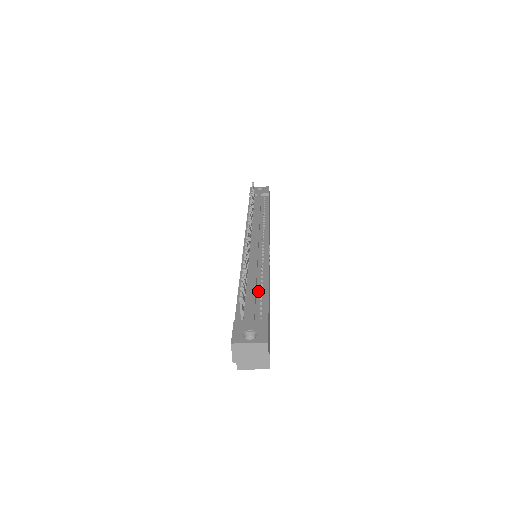
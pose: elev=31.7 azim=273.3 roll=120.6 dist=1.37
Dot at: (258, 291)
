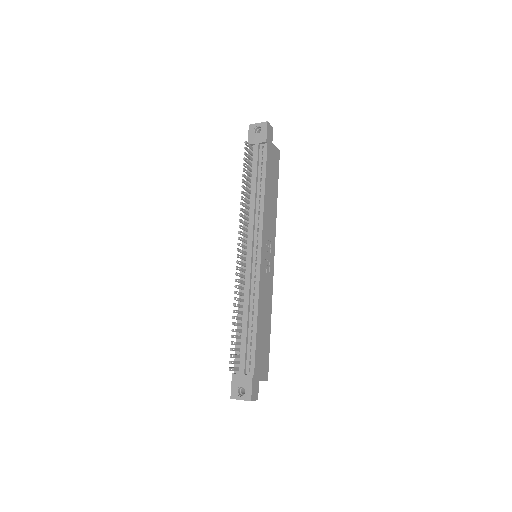
Dot at: (249, 334)
